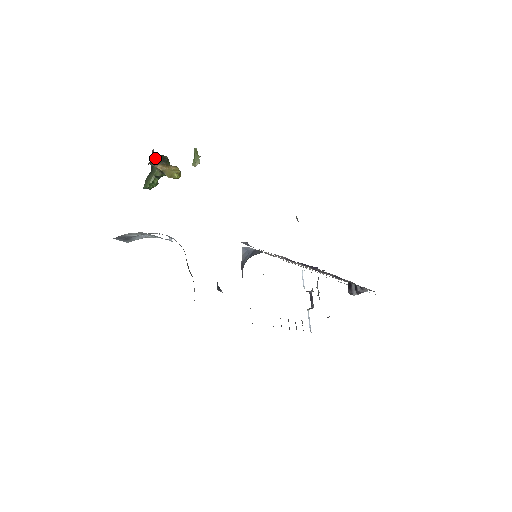
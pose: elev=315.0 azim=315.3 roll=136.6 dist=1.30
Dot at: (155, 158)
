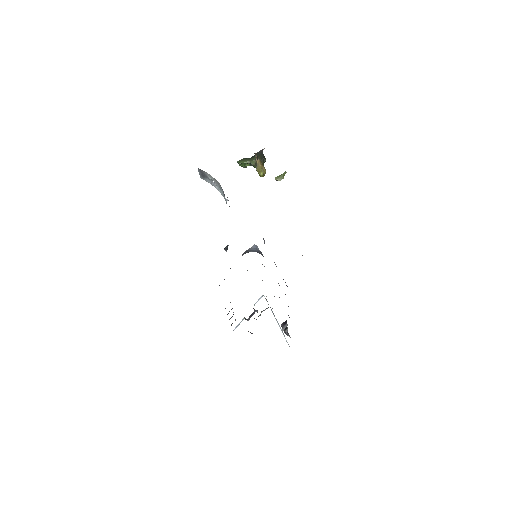
Dot at: (260, 154)
